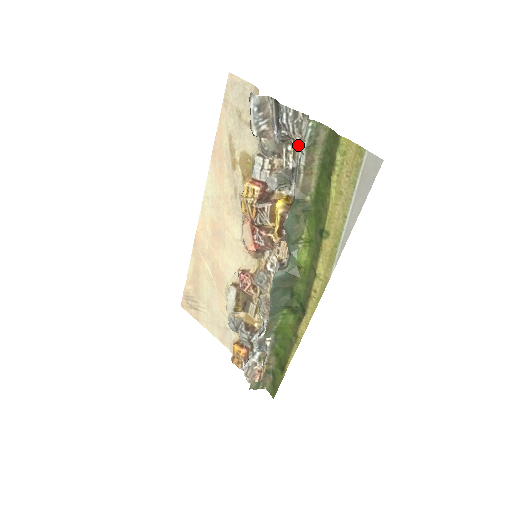
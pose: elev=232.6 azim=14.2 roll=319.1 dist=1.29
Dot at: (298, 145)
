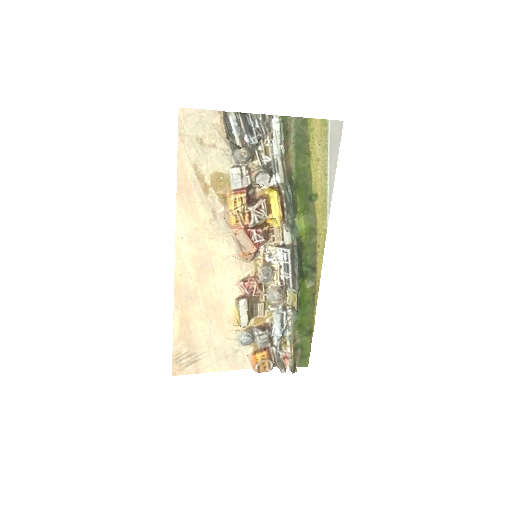
Dot at: (269, 142)
